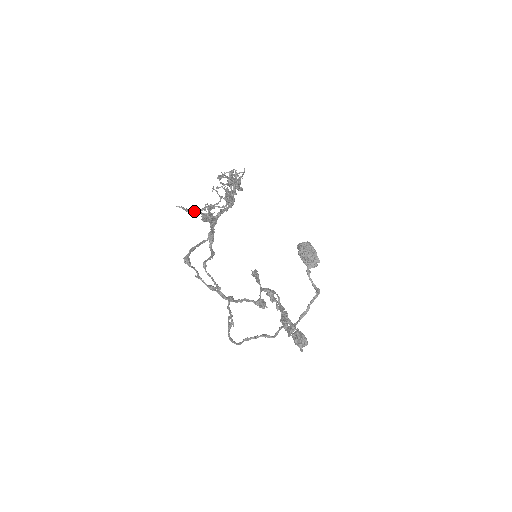
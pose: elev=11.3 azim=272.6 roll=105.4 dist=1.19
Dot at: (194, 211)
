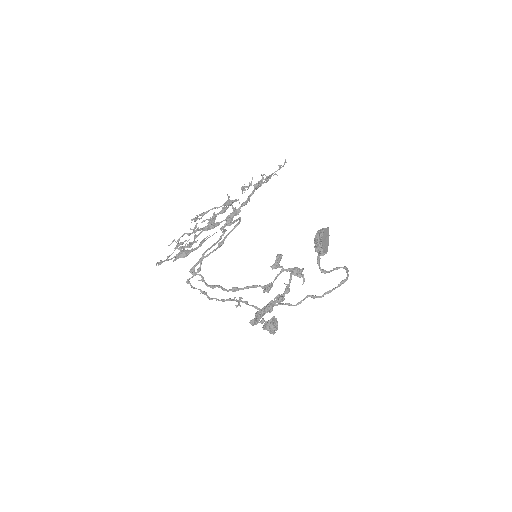
Dot at: occluded
